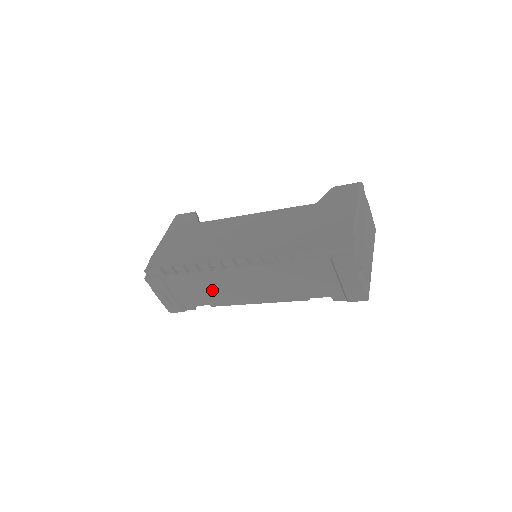
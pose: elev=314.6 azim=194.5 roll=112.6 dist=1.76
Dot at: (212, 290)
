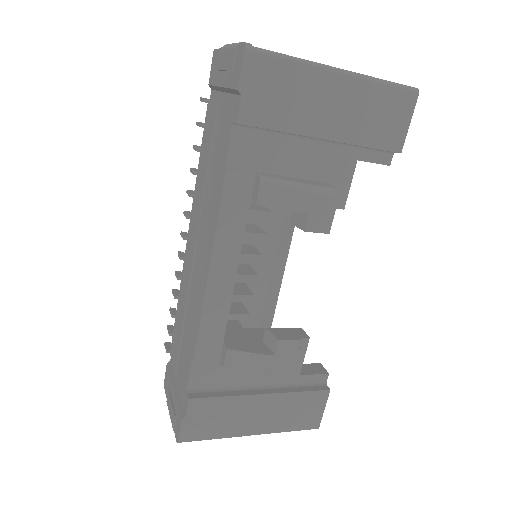
Dot at: (188, 320)
